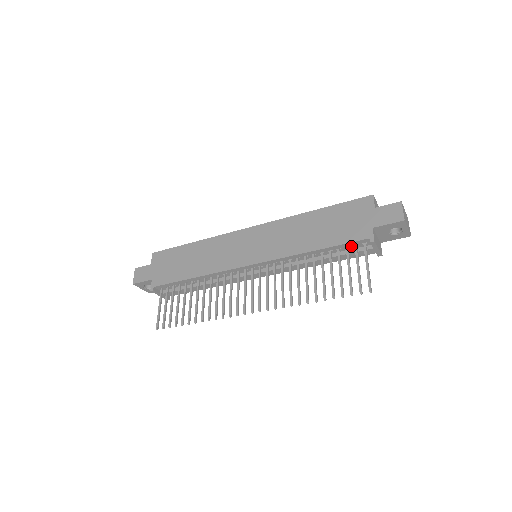
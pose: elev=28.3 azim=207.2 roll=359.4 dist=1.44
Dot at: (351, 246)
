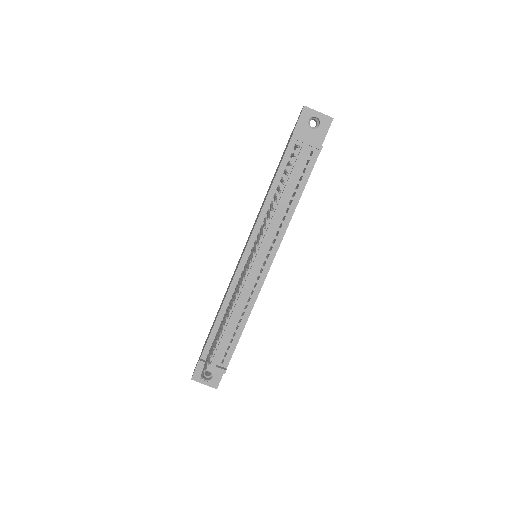
Dot at: (290, 160)
